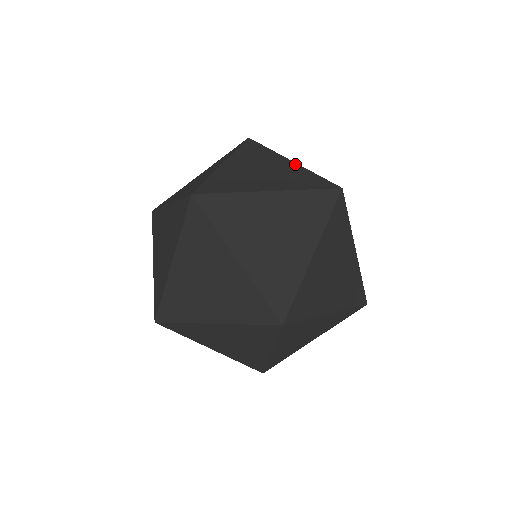
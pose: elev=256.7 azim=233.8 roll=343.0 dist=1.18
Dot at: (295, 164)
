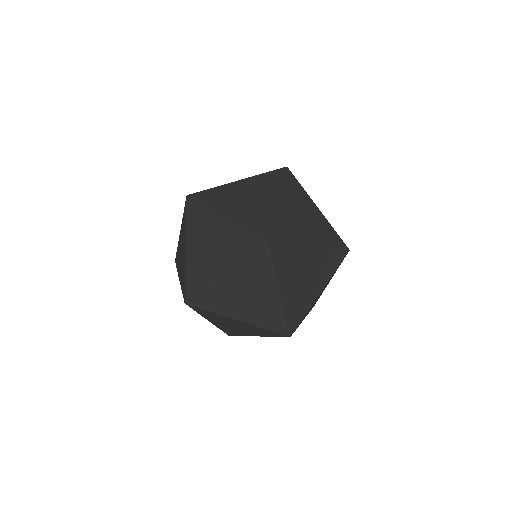
Dot at: occluded
